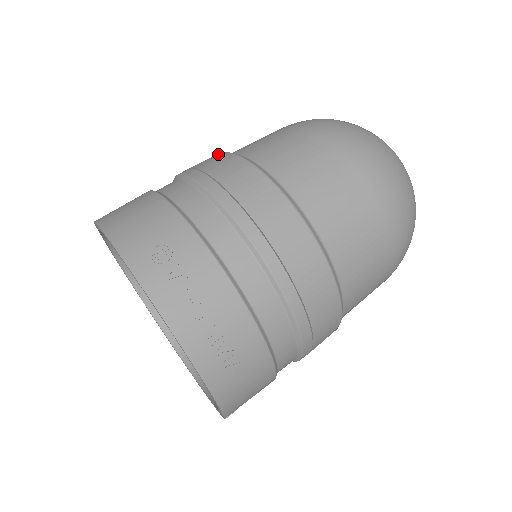
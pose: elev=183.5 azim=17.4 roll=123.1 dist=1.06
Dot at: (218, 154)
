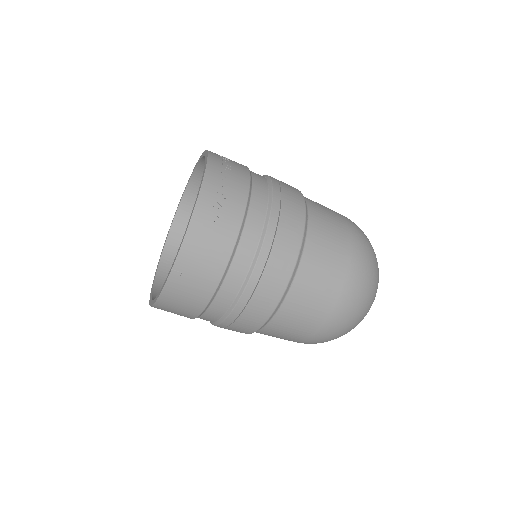
Dot at: occluded
